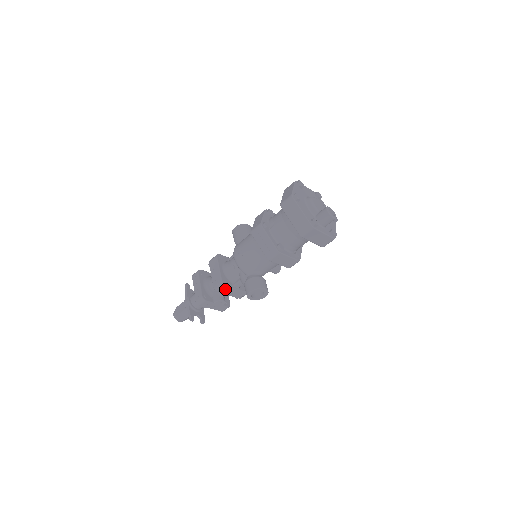
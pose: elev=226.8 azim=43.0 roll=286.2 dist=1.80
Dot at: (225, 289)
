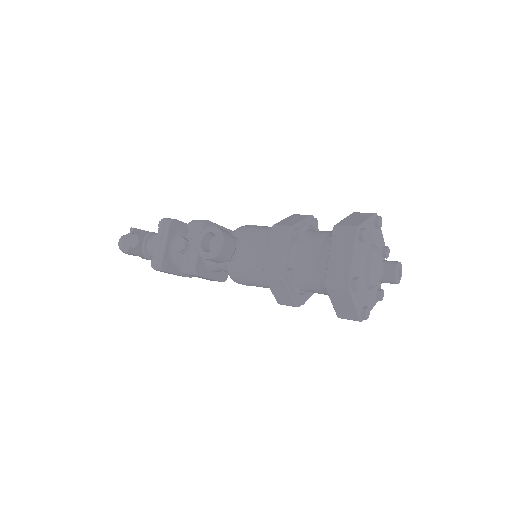
Dot at: occluded
